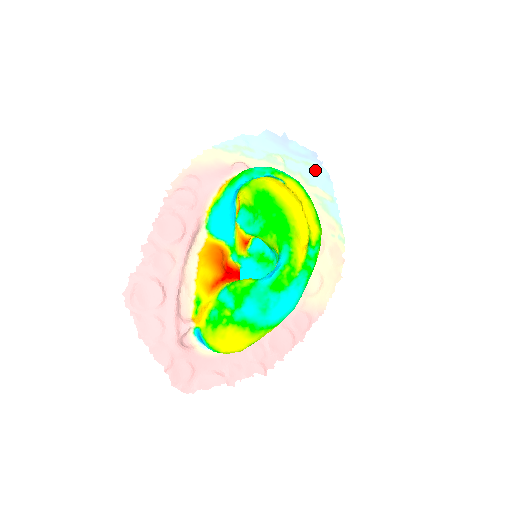
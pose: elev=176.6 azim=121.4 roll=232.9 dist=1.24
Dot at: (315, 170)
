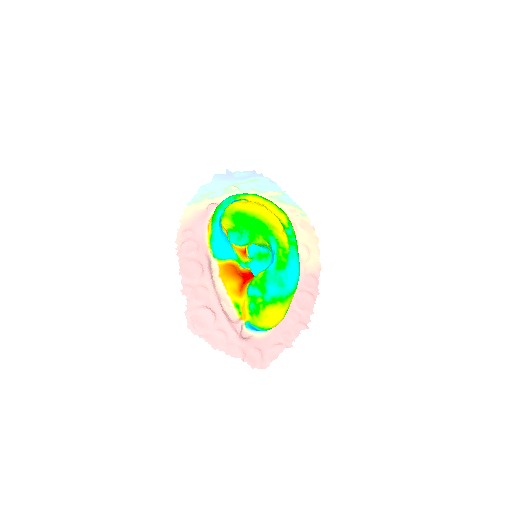
Dot at: (260, 181)
